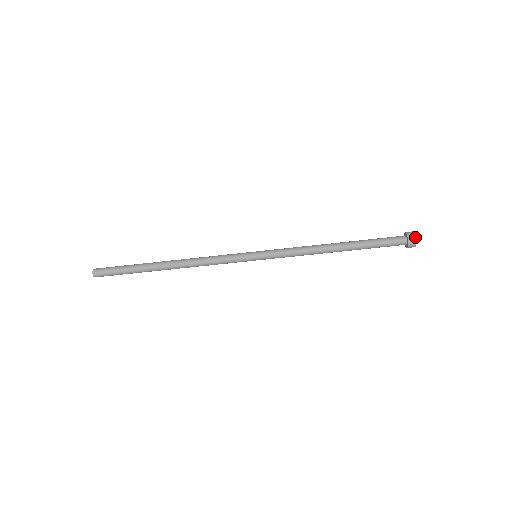
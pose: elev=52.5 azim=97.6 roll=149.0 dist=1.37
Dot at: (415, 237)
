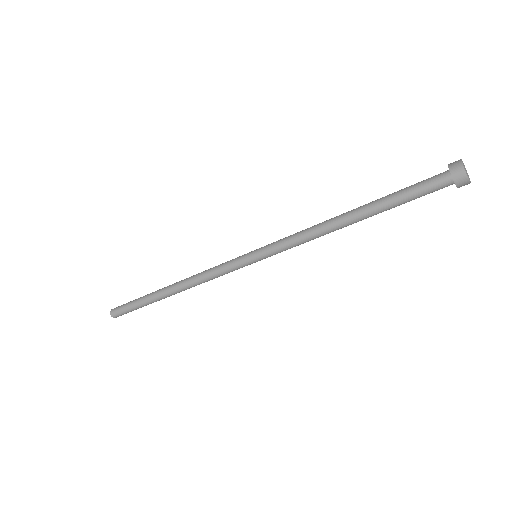
Dot at: (468, 180)
